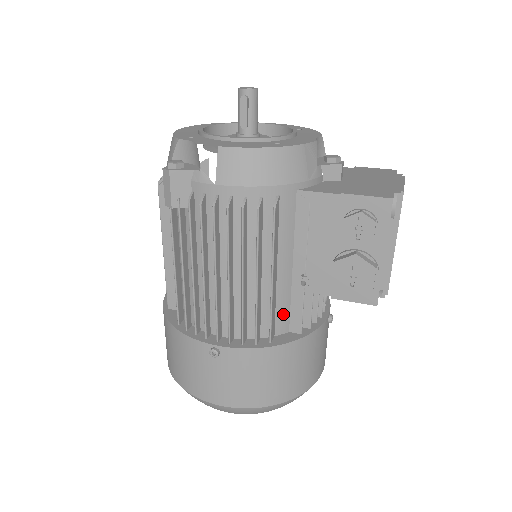
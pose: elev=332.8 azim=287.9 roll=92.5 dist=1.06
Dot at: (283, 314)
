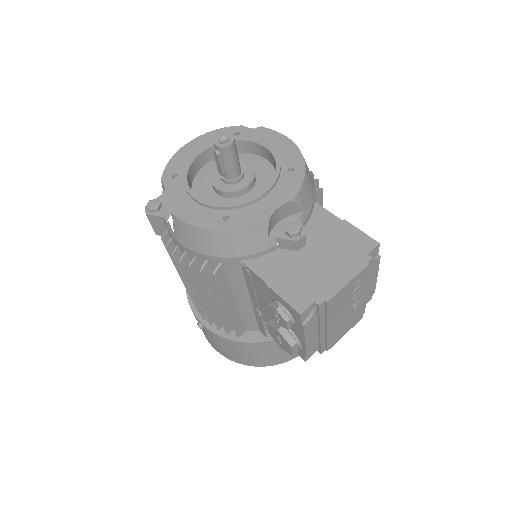
Dot at: (250, 322)
